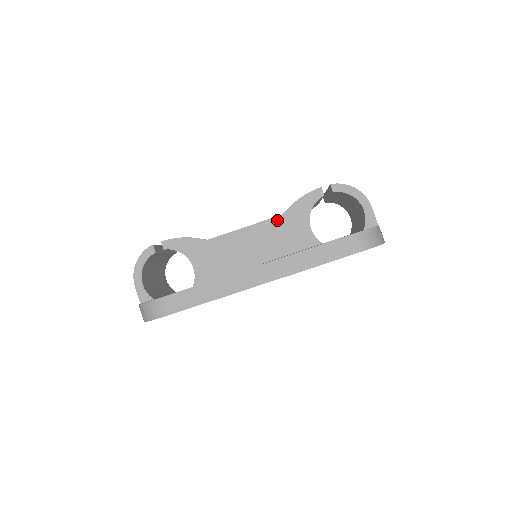
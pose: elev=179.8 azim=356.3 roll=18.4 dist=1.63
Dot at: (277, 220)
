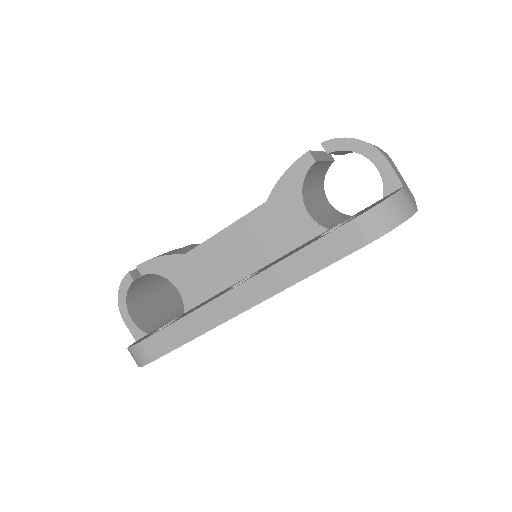
Dot at: (261, 211)
